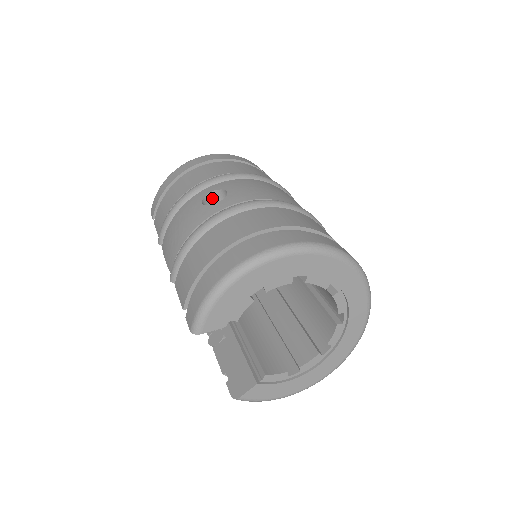
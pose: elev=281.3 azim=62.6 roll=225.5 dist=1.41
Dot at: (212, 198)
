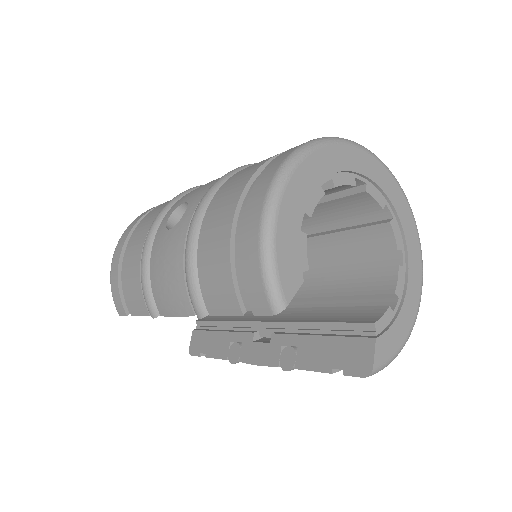
Dot at: (174, 224)
